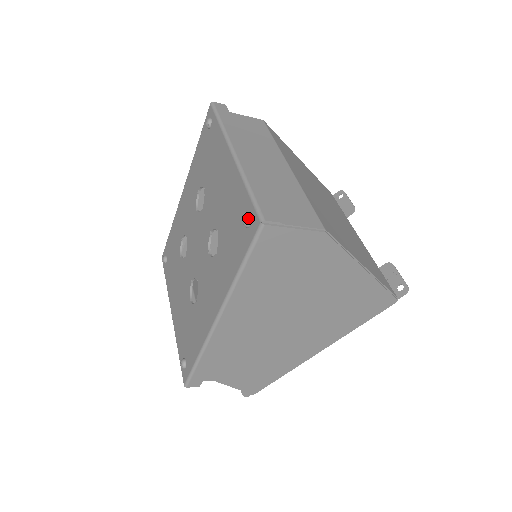
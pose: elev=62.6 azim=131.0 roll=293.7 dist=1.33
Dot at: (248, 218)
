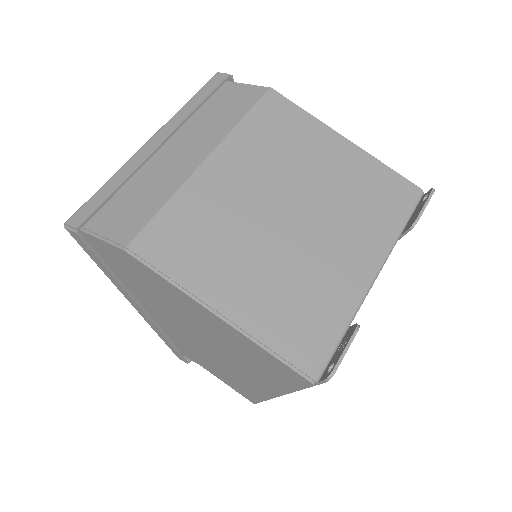
Dot at: occluded
